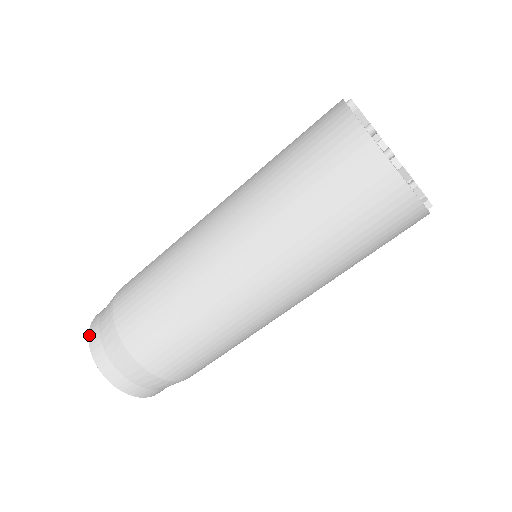
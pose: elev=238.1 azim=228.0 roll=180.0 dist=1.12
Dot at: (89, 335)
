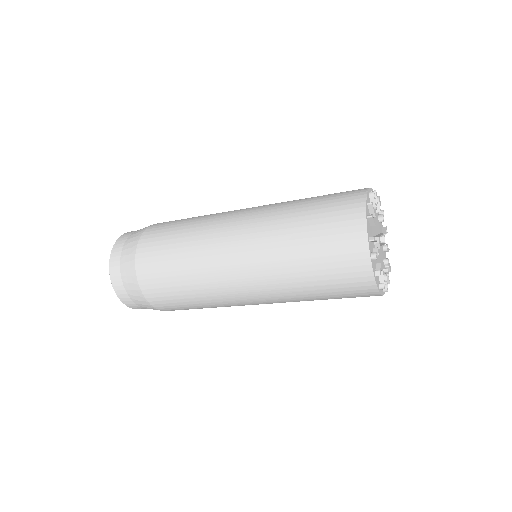
Dot at: (122, 302)
